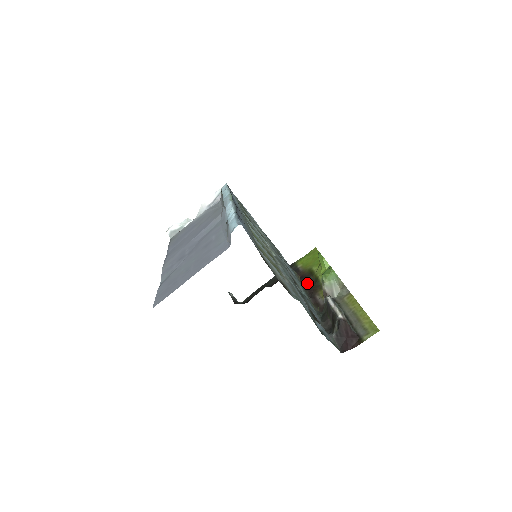
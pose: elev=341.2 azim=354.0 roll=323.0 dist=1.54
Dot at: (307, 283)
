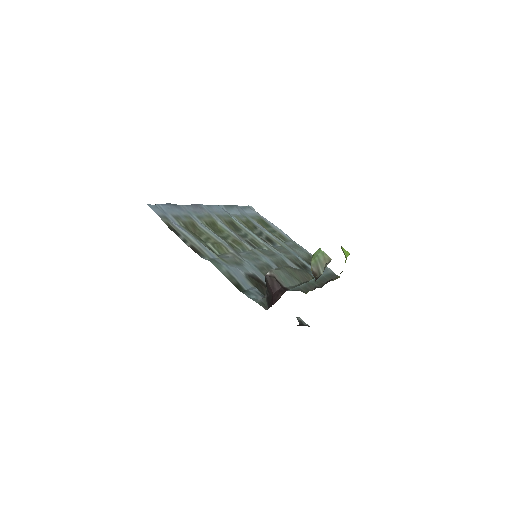
Dot at: (332, 279)
